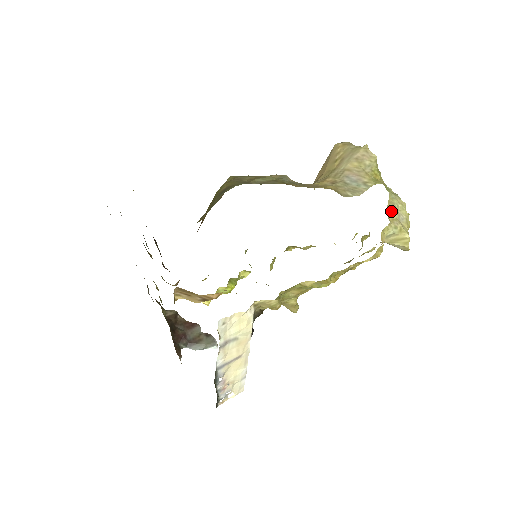
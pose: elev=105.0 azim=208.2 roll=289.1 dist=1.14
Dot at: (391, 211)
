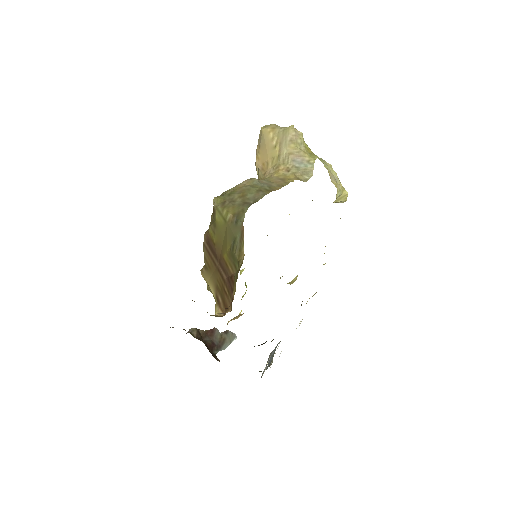
Dot at: (332, 178)
